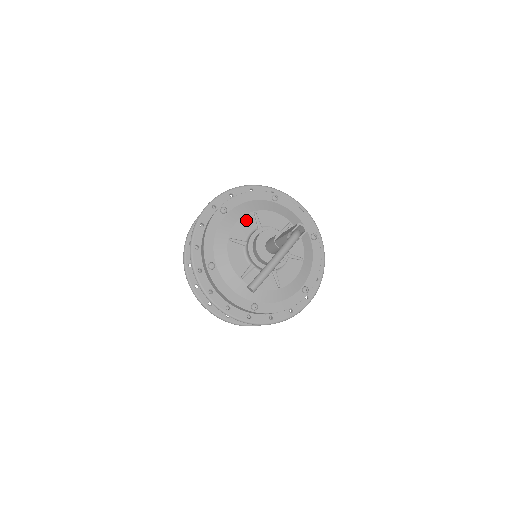
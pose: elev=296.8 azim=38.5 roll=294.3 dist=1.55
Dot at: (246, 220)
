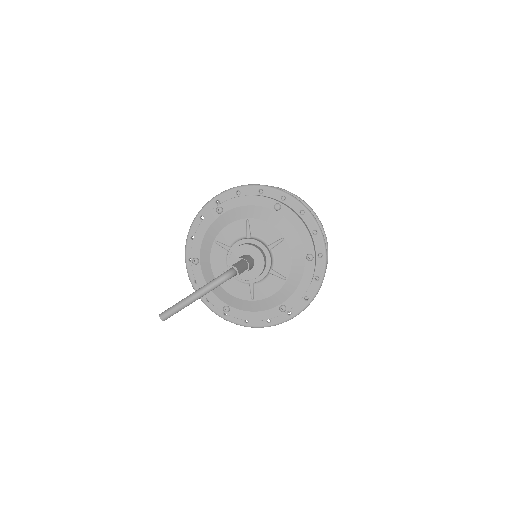
Dot at: (237, 226)
